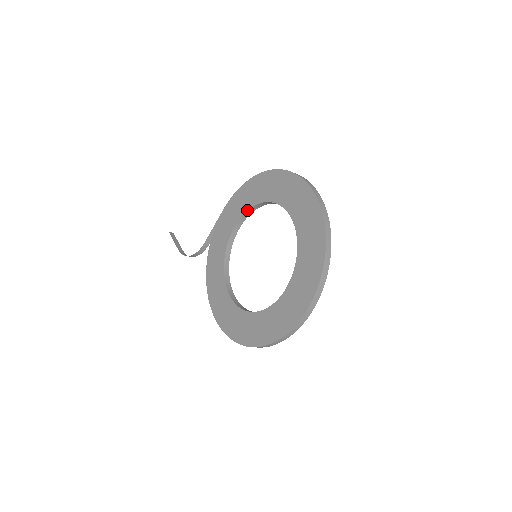
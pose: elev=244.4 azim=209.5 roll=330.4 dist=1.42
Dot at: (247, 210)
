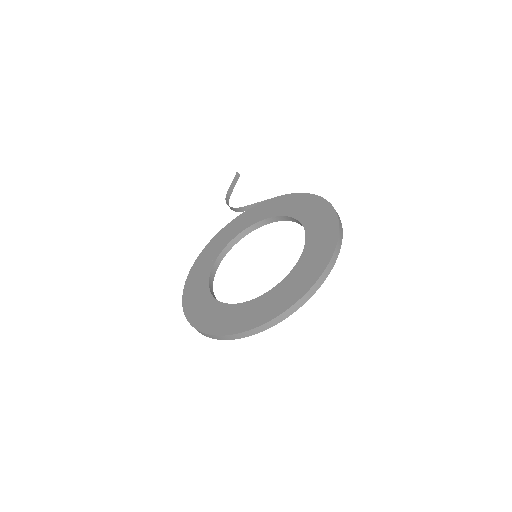
Dot at: (287, 216)
